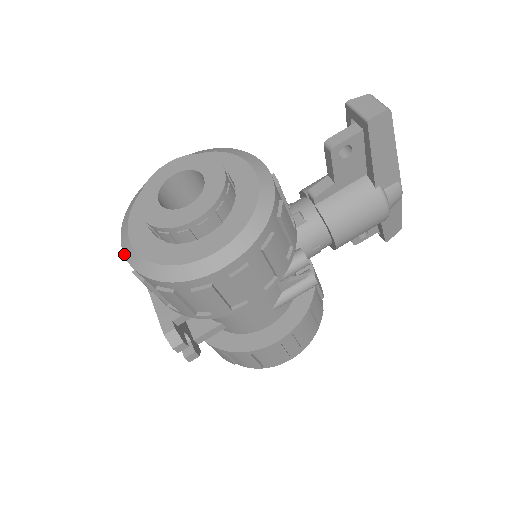
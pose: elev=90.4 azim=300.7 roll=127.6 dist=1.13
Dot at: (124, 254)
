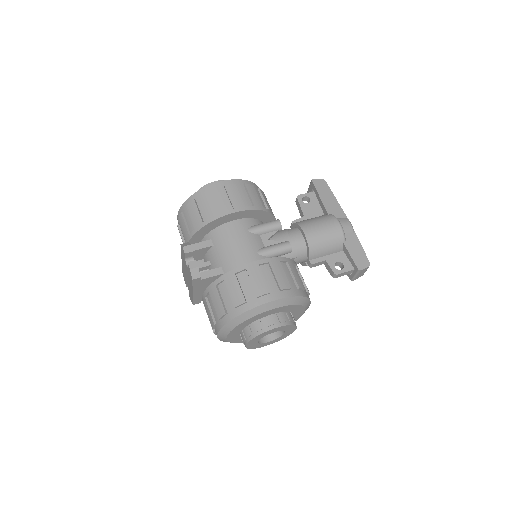
Dot at: (177, 217)
